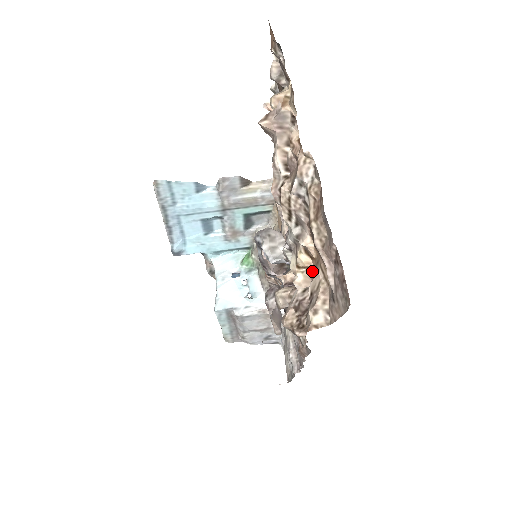
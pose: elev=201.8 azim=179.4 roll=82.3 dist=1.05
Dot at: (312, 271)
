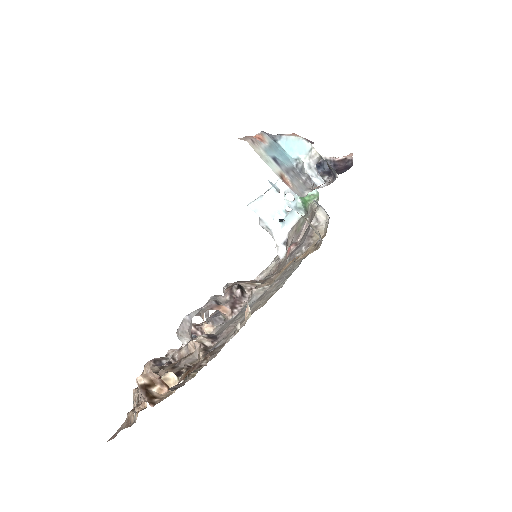
Dot at: occluded
